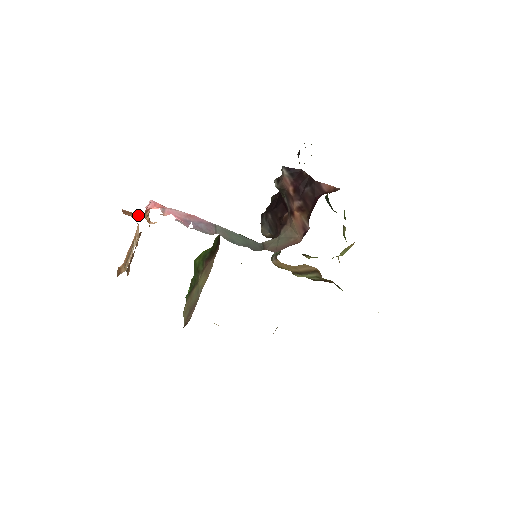
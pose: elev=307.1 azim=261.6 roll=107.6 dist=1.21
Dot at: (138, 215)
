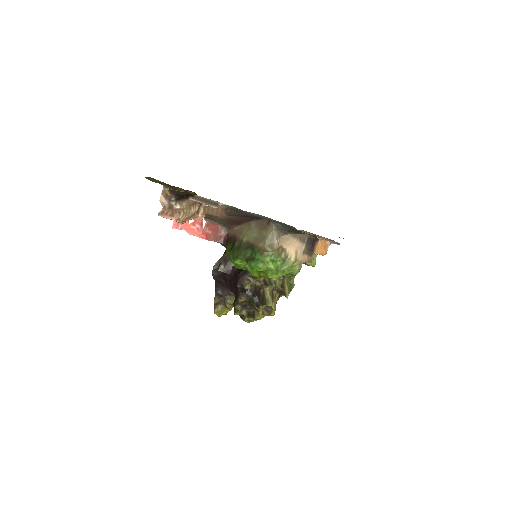
Dot at: (174, 216)
